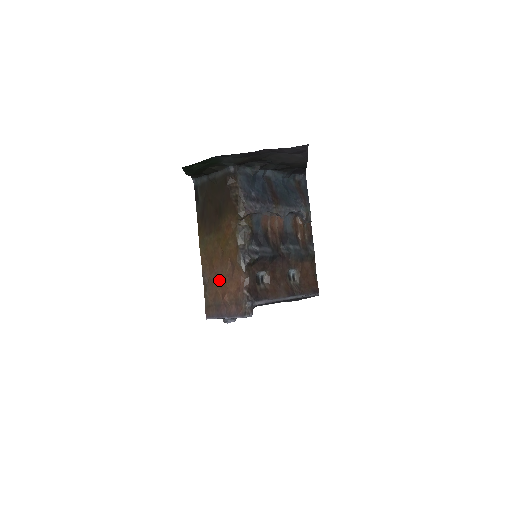
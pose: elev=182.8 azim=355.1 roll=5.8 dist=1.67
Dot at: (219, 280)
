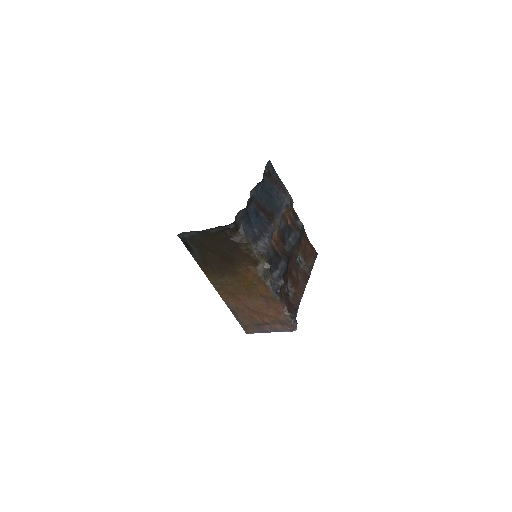
Dot at: (252, 309)
